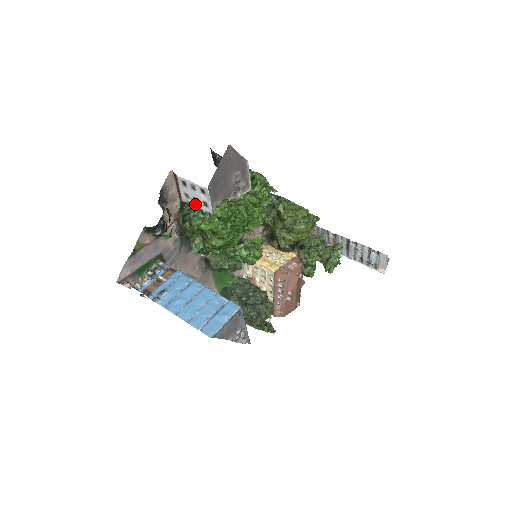
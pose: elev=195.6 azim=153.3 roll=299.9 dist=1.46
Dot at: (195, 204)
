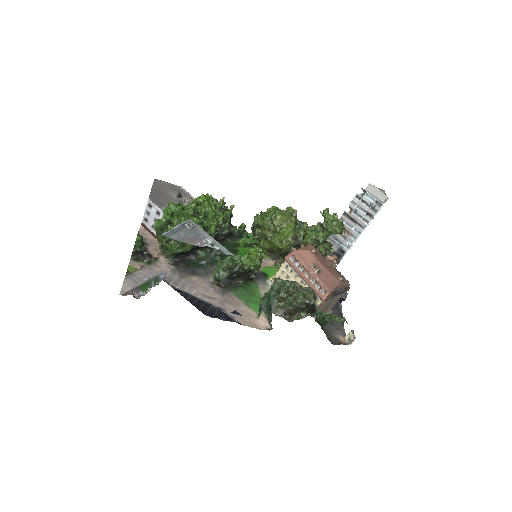
Dot at: occluded
